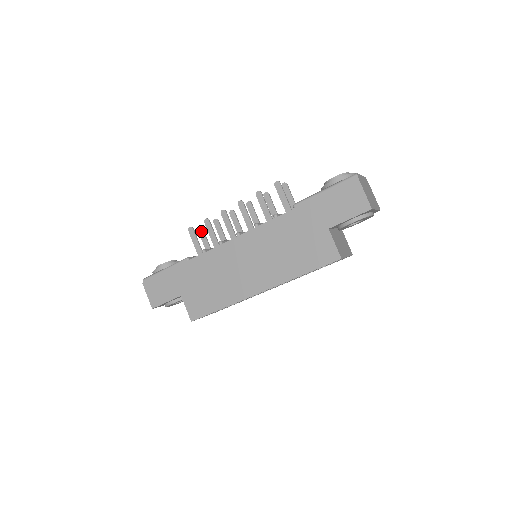
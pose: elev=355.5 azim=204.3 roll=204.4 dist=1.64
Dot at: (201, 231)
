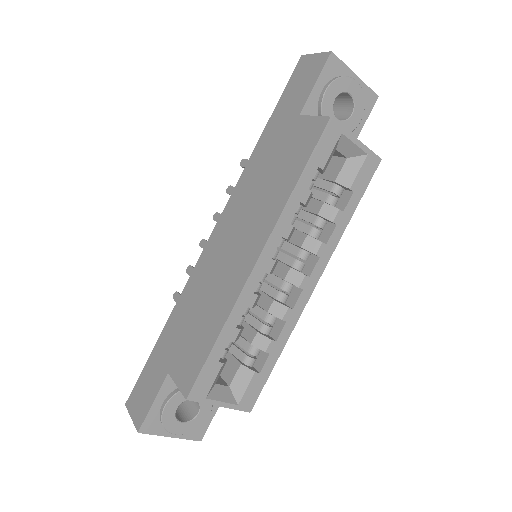
Dot at: occluded
